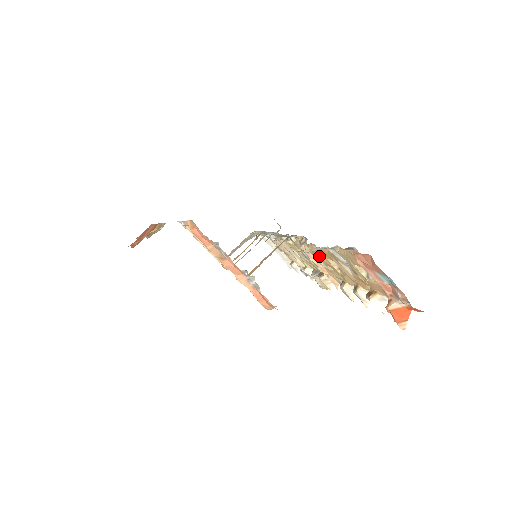
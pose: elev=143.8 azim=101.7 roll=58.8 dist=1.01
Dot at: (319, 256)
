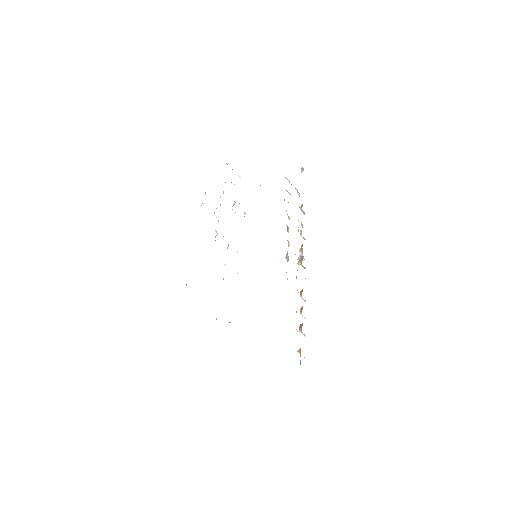
Dot at: occluded
